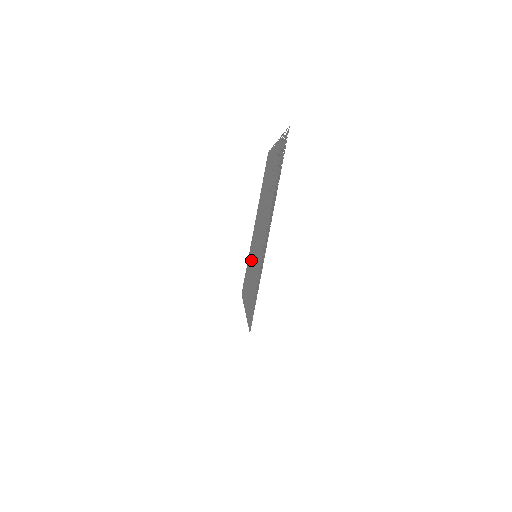
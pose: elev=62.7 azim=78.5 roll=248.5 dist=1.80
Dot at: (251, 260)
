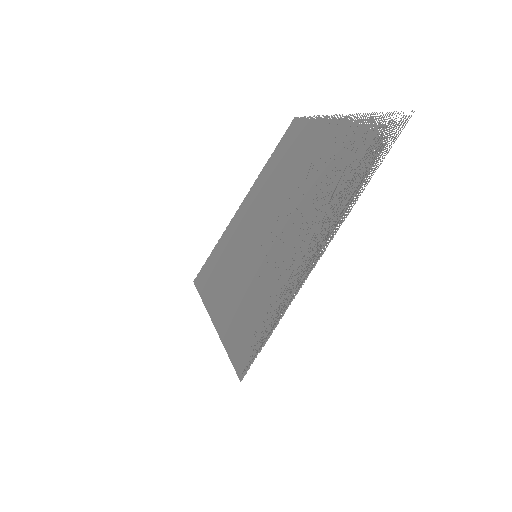
Dot at: (234, 251)
